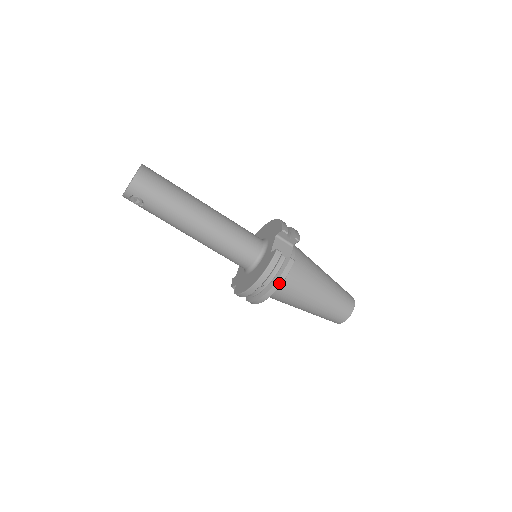
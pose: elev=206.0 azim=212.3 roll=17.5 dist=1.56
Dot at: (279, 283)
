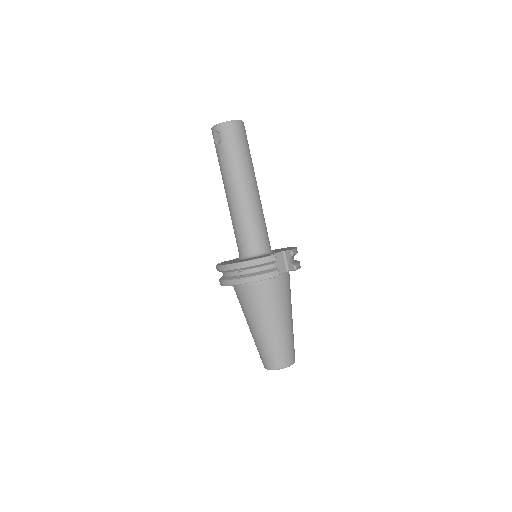
Dot at: (254, 279)
